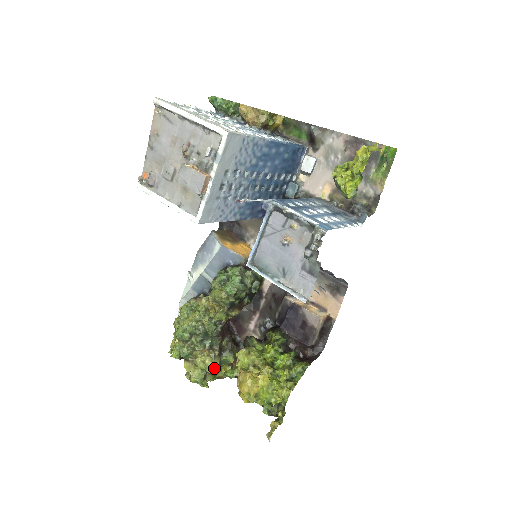
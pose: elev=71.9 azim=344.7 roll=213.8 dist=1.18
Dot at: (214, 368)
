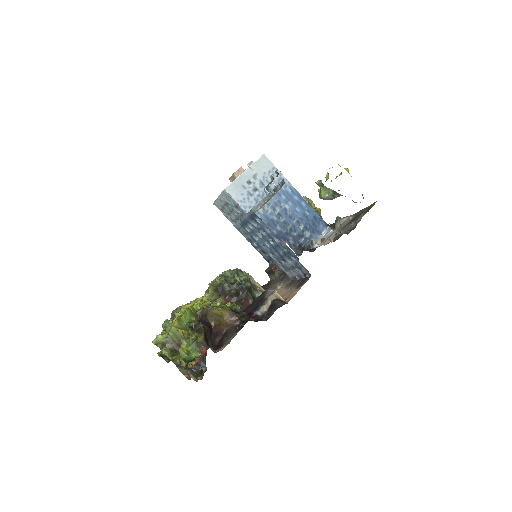
Dot at: (175, 329)
